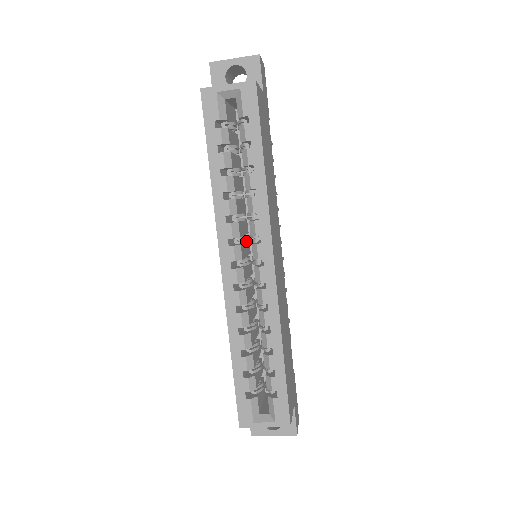
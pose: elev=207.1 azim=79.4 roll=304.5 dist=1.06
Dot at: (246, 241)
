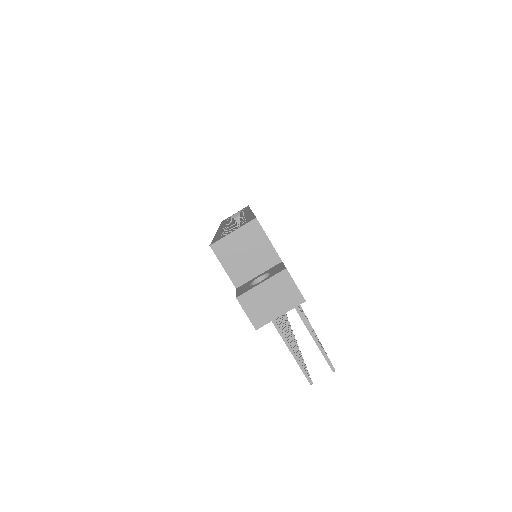
Dot at: occluded
